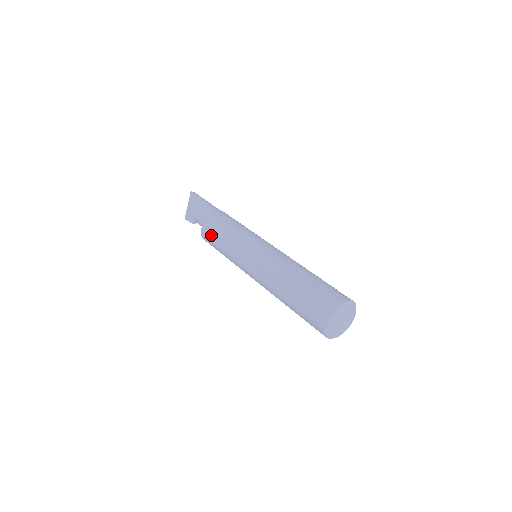
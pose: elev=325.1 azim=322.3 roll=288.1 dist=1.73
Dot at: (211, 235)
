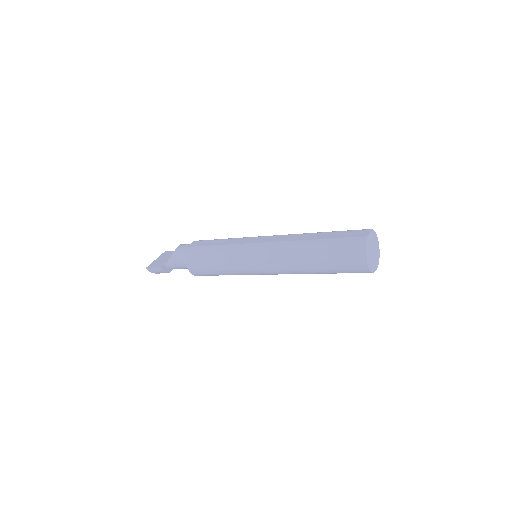
Dot at: (205, 243)
